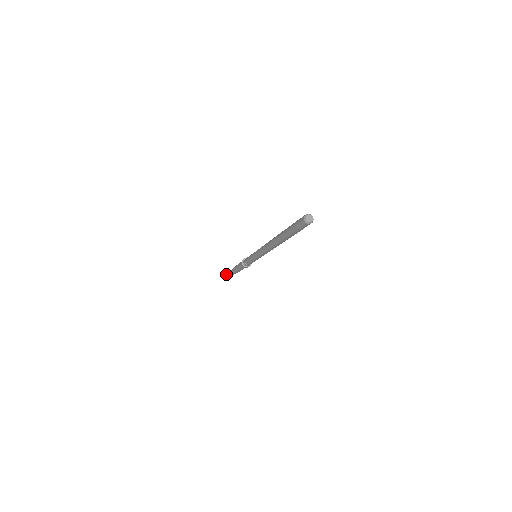
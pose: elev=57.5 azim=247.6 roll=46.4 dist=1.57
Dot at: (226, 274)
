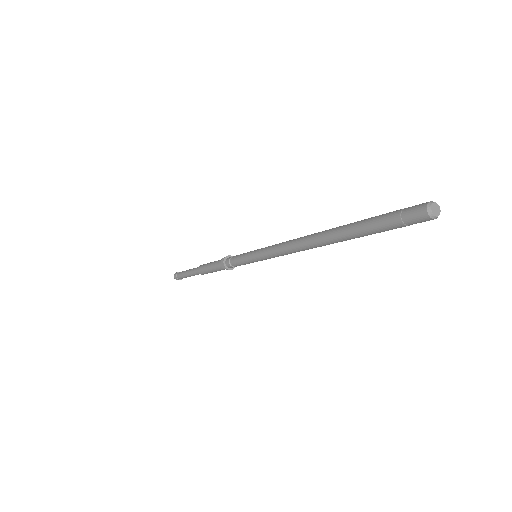
Dot at: (179, 275)
